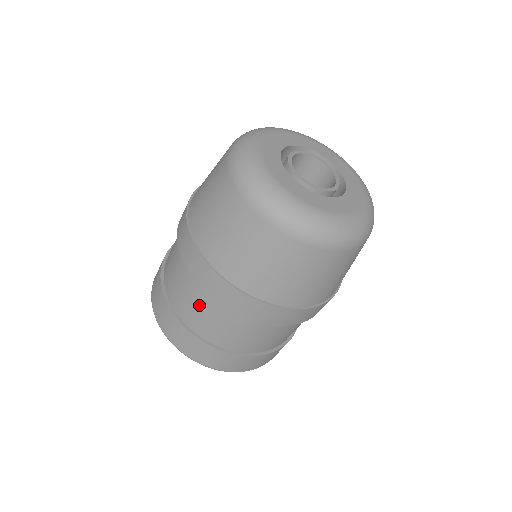
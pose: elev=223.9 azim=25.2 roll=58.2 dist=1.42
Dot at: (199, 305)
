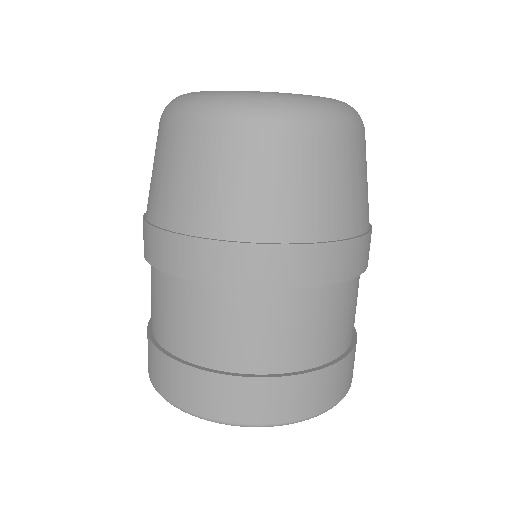
Dot at: (152, 290)
